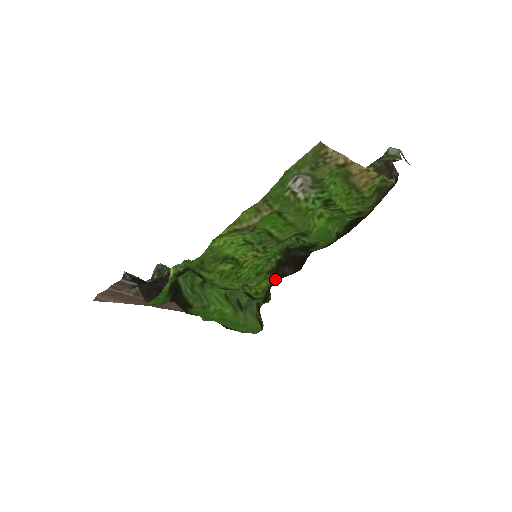
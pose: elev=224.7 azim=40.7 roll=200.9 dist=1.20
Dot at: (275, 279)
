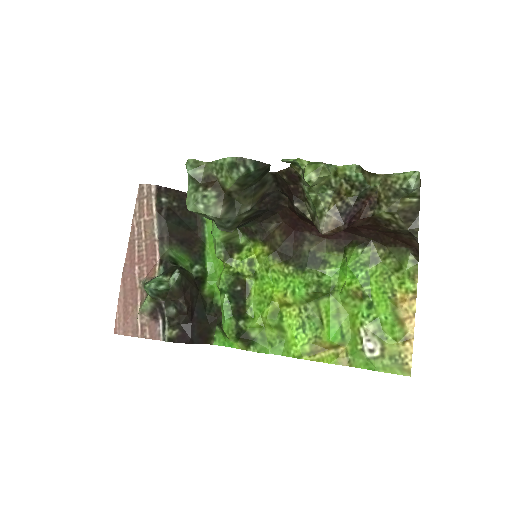
Dot at: (265, 242)
